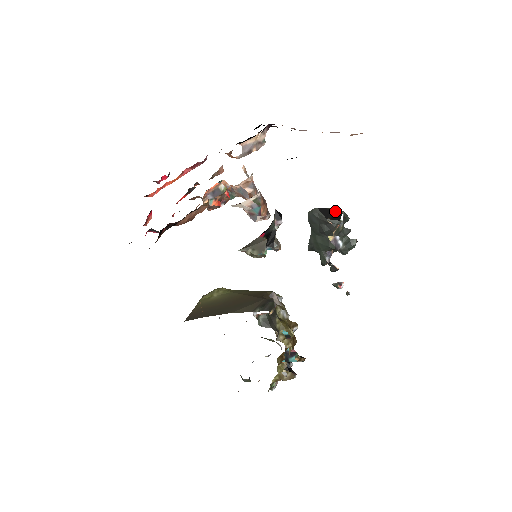
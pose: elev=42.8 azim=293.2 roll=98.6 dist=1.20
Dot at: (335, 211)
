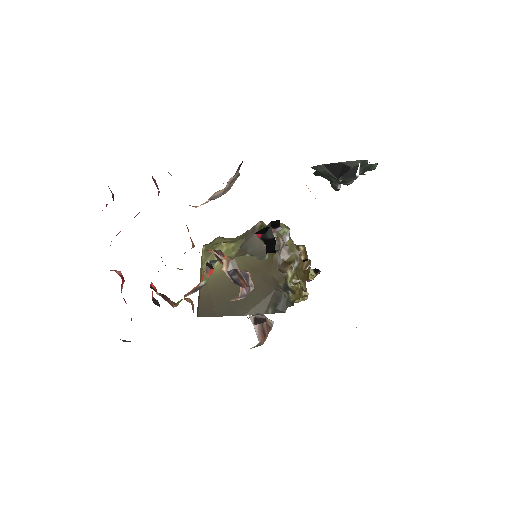
Dot at: (348, 165)
